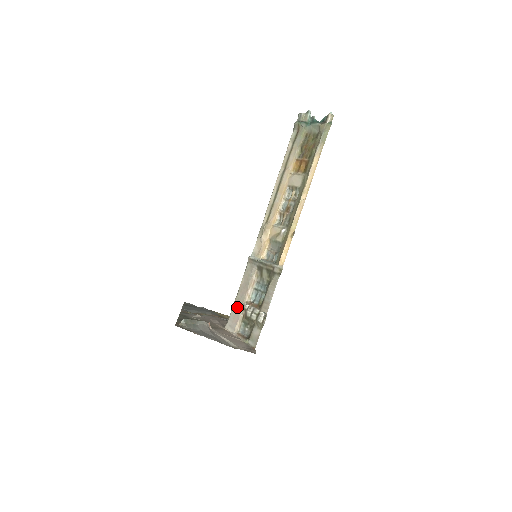
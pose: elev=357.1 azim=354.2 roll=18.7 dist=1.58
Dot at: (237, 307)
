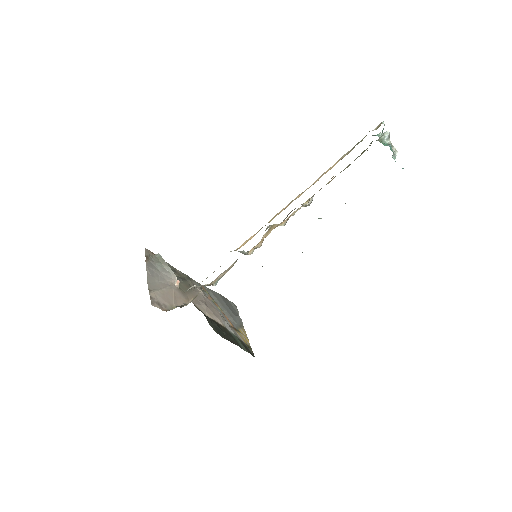
Dot at: occluded
